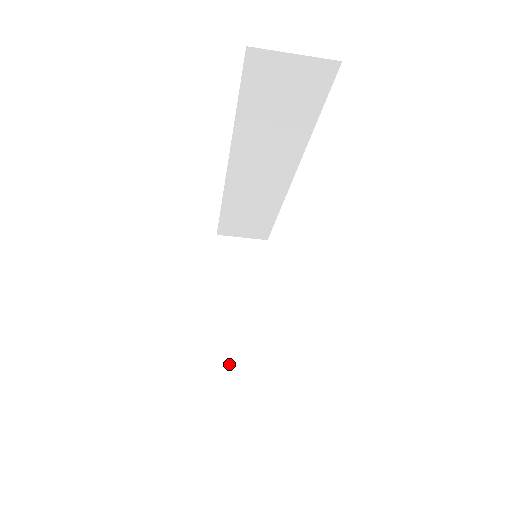
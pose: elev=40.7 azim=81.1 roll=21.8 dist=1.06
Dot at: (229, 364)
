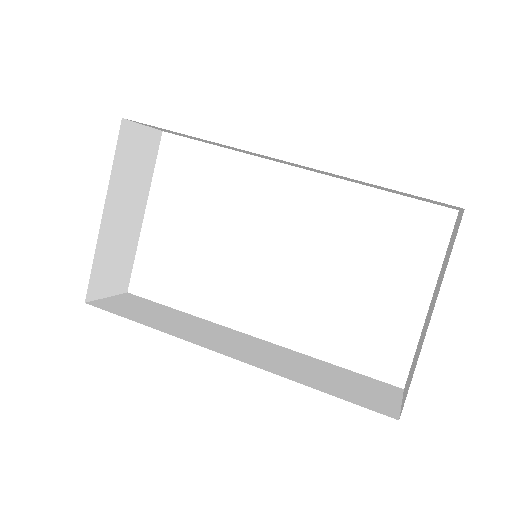
Dot at: (108, 280)
